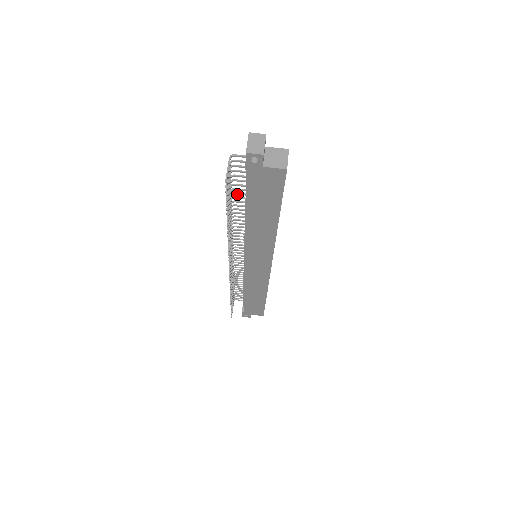
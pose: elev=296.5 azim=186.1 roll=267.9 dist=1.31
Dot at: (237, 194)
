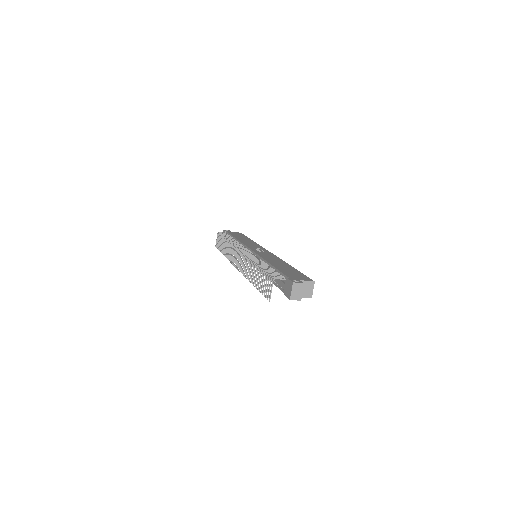
Dot at: occluded
